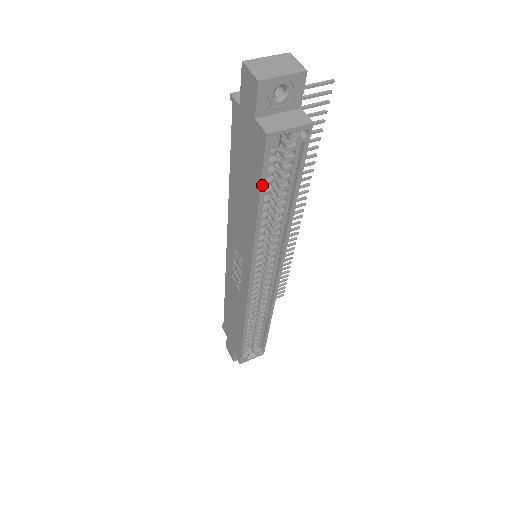
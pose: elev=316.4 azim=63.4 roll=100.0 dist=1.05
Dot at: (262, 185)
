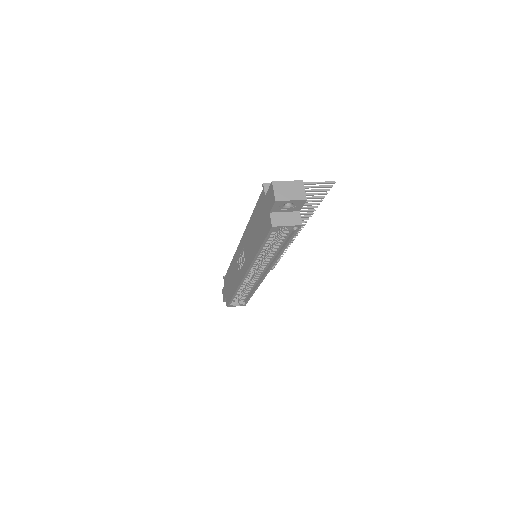
Dot at: (264, 242)
